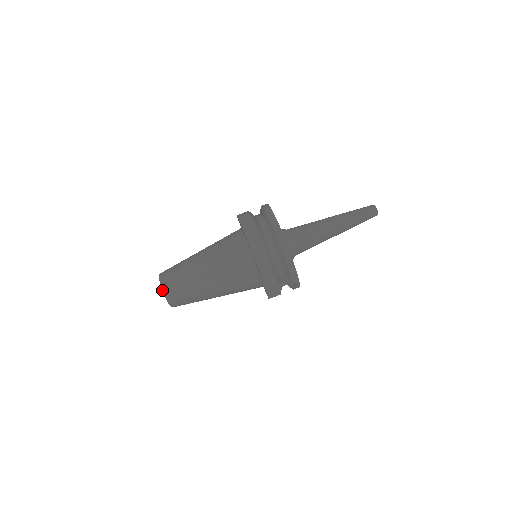
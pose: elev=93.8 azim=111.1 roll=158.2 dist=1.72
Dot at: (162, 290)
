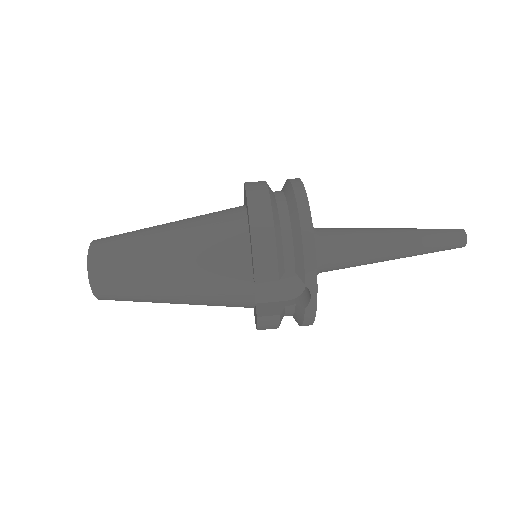
Dot at: (88, 251)
